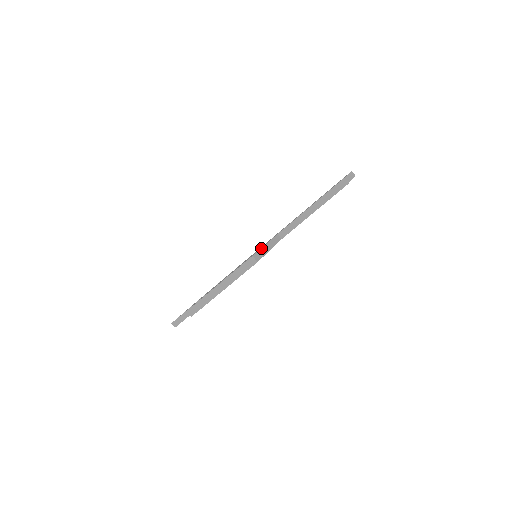
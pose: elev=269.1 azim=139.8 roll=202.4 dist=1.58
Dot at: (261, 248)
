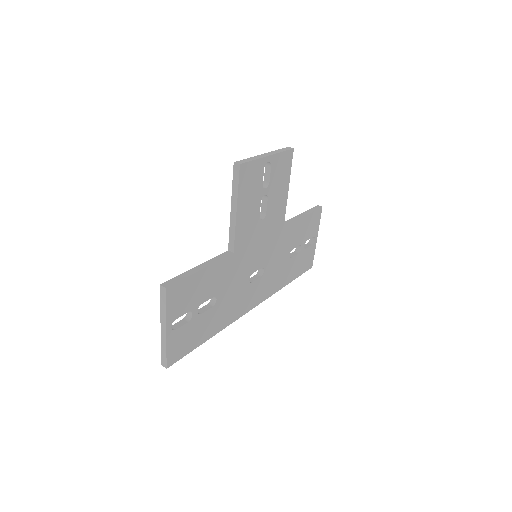
Dot at: occluded
